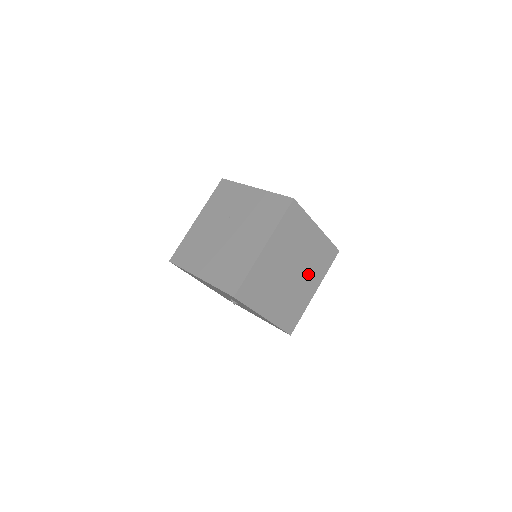
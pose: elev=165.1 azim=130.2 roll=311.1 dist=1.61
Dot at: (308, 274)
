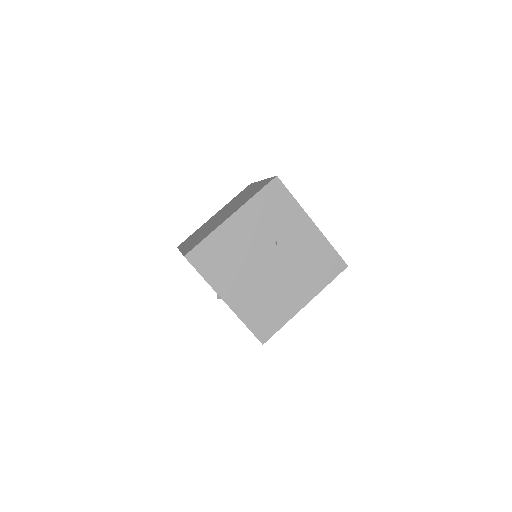
Dot at: occluded
